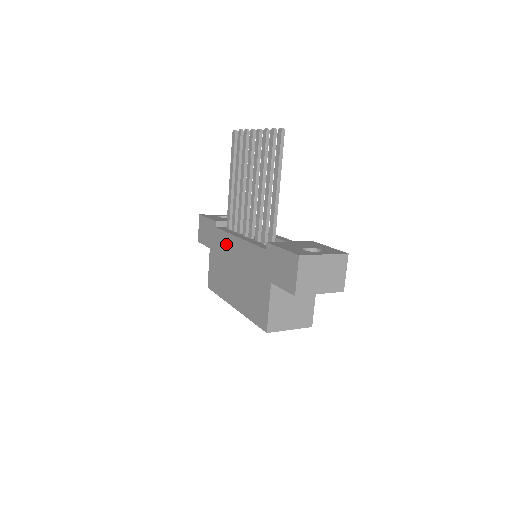
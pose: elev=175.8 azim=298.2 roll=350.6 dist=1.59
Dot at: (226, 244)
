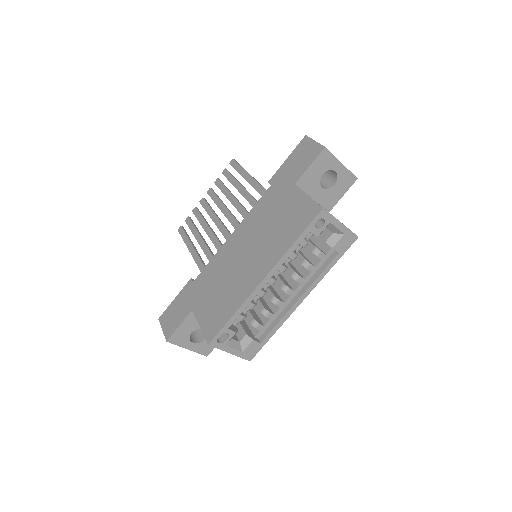
Dot at: (217, 264)
